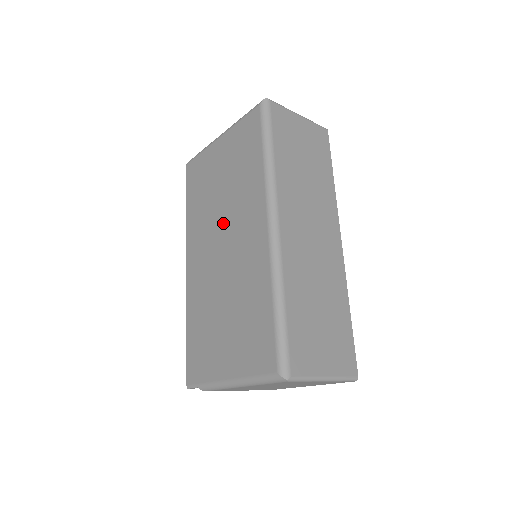
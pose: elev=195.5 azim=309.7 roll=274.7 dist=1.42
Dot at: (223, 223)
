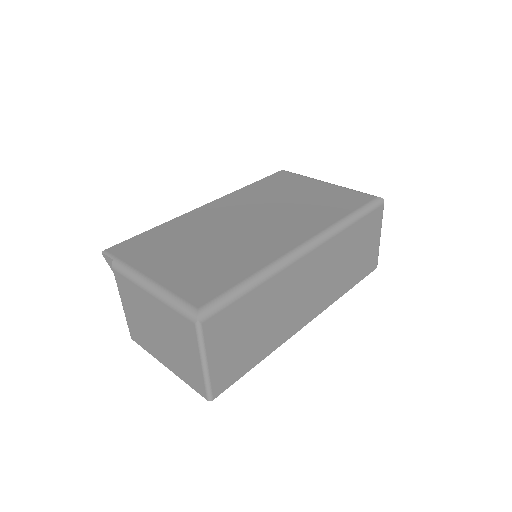
Dot at: (270, 213)
